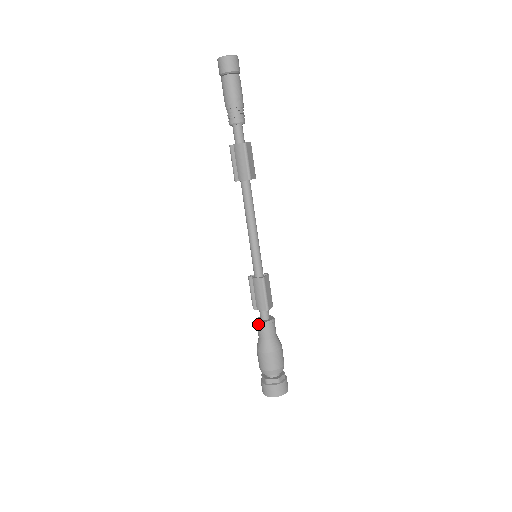
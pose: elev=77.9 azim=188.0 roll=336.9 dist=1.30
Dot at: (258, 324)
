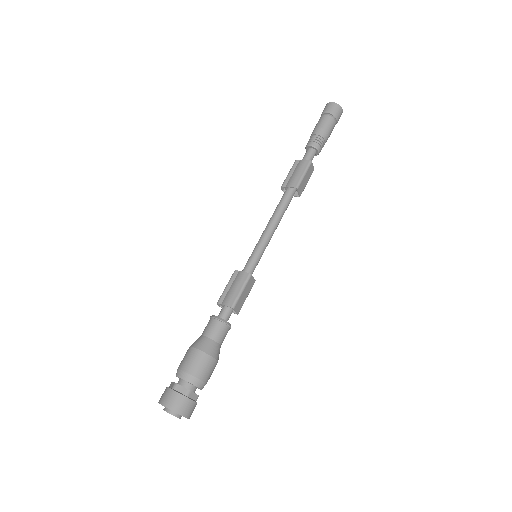
Dot at: (212, 318)
